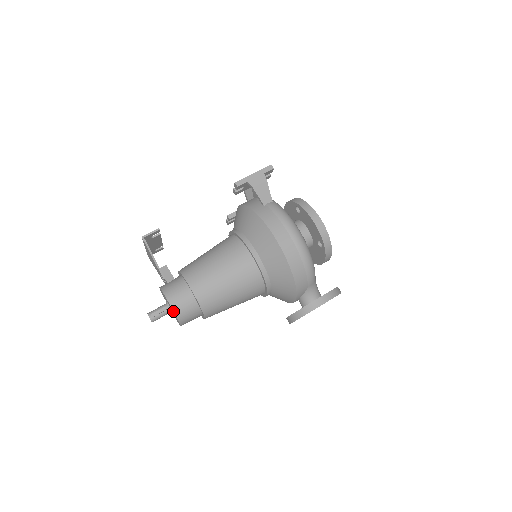
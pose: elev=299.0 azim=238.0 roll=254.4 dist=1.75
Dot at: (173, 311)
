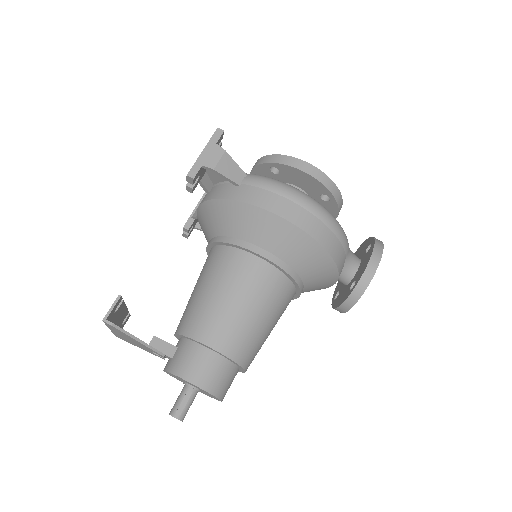
Dot at: (205, 391)
